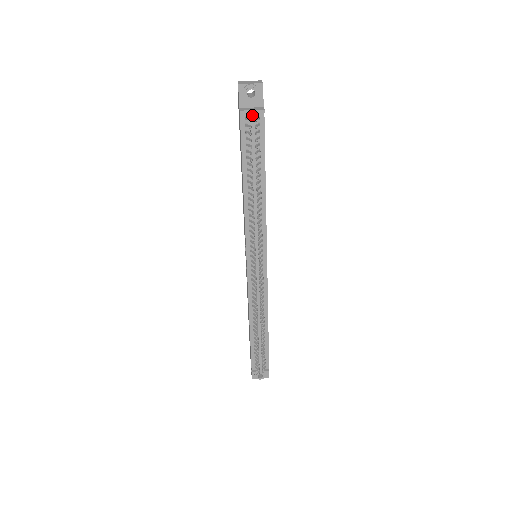
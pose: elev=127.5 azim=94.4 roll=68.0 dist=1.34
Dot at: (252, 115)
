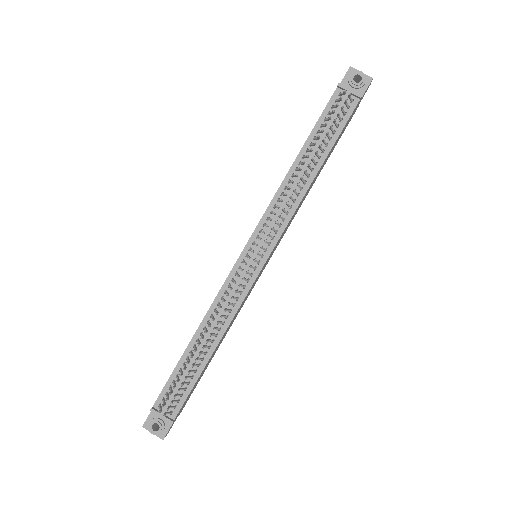
Dot at: (348, 93)
